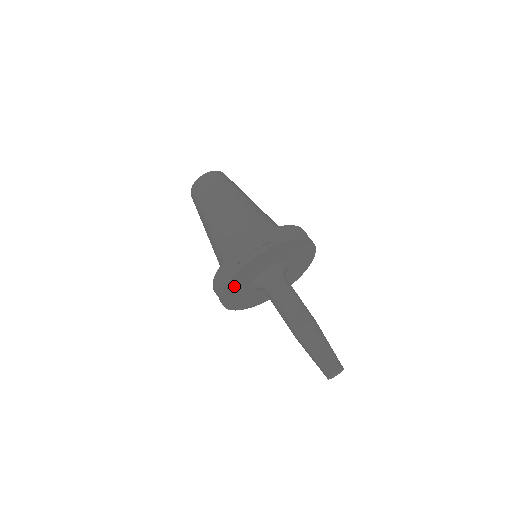
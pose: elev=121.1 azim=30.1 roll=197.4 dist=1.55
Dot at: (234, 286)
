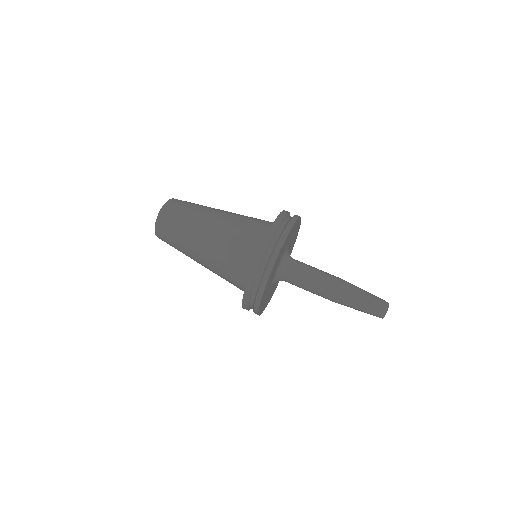
Dot at: (270, 279)
